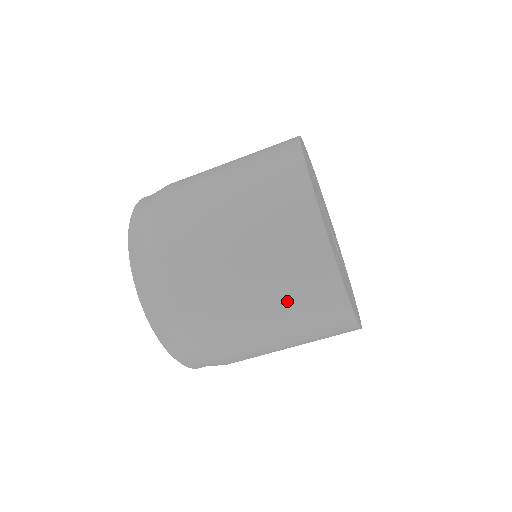
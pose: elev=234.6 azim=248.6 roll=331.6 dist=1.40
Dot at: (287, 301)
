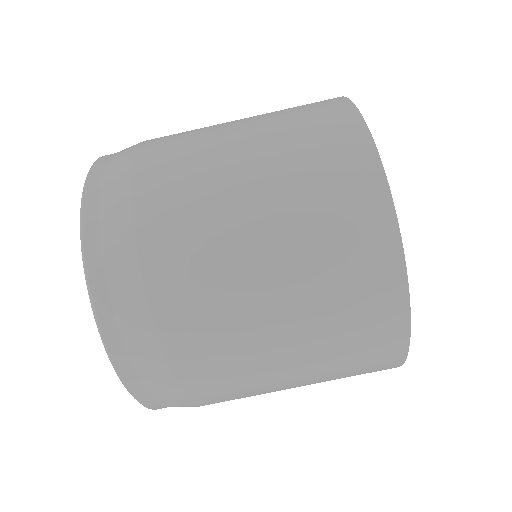
Dot at: (288, 157)
